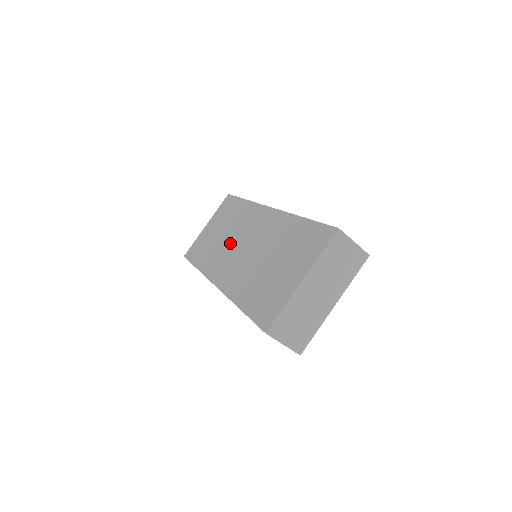
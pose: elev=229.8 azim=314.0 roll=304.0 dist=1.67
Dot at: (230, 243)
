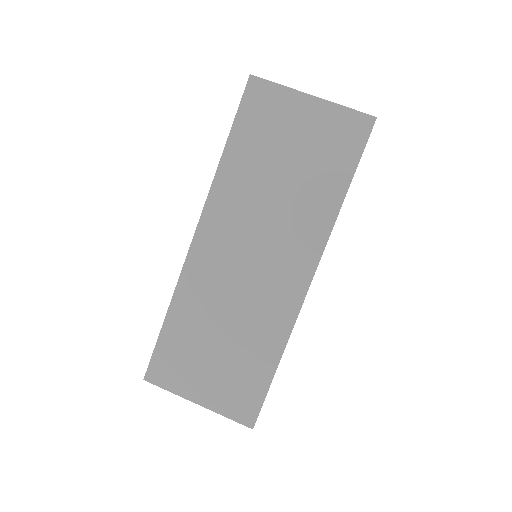
Dot at: (259, 222)
